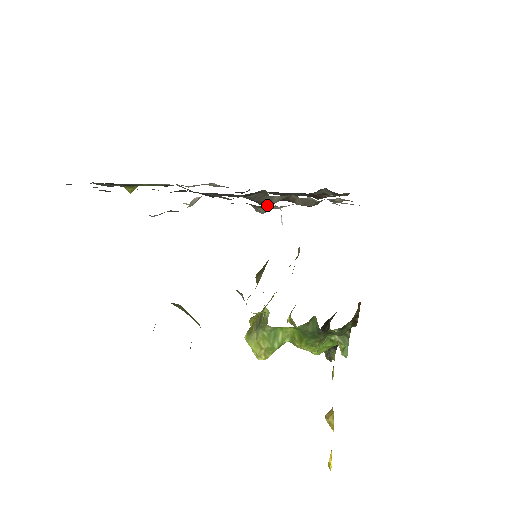
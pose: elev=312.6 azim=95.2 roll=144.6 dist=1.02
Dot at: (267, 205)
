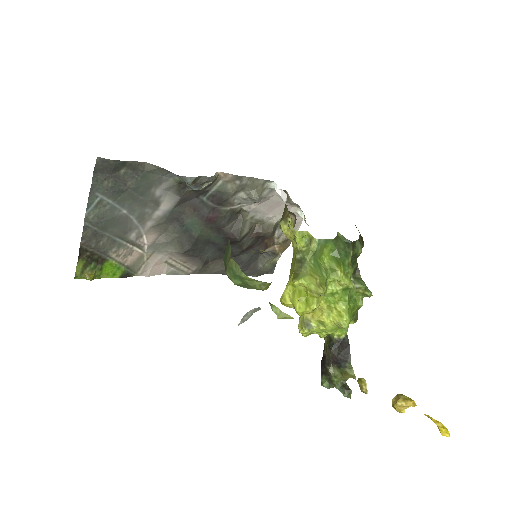
Dot at: (241, 235)
